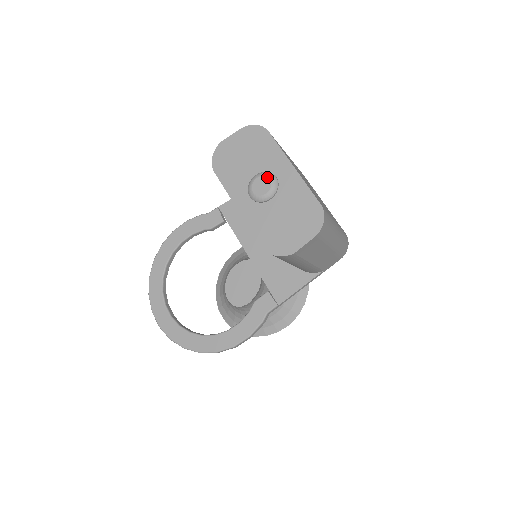
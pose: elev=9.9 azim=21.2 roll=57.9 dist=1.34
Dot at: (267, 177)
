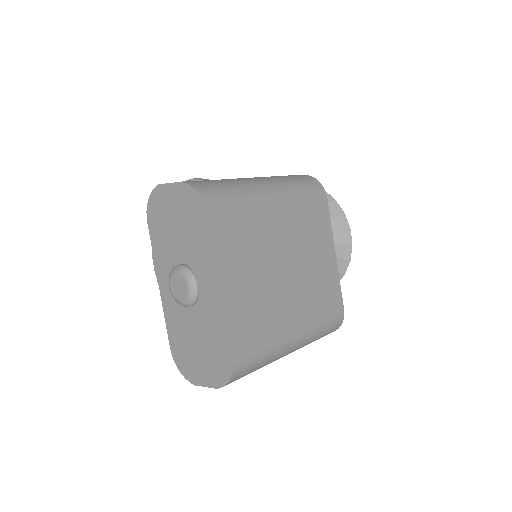
Dot at: (185, 281)
